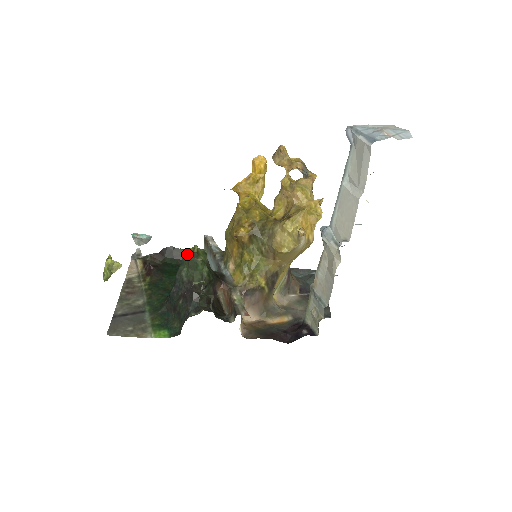
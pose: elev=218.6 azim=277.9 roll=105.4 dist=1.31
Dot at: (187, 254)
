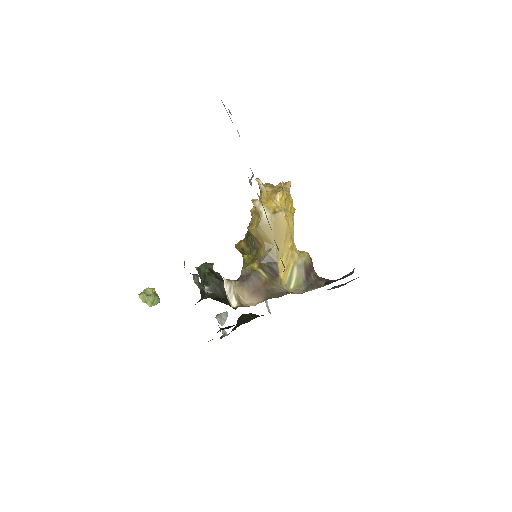
Dot at: (196, 268)
